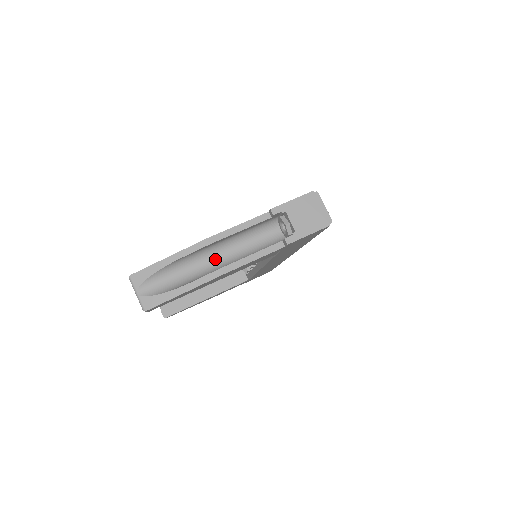
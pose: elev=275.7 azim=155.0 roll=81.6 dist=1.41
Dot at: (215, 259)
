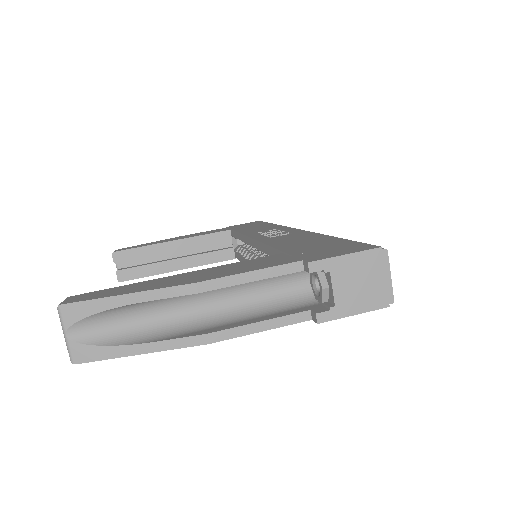
Dot at: (200, 306)
